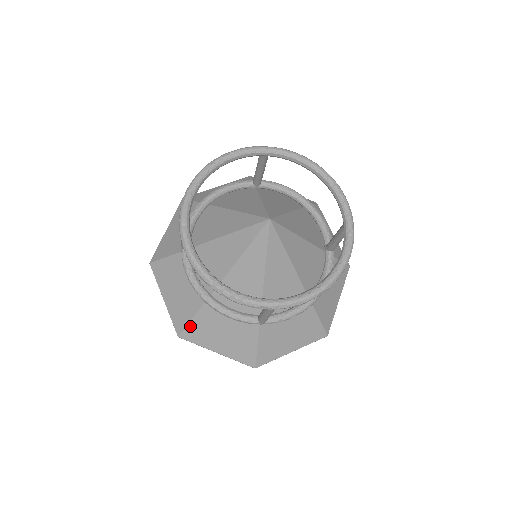
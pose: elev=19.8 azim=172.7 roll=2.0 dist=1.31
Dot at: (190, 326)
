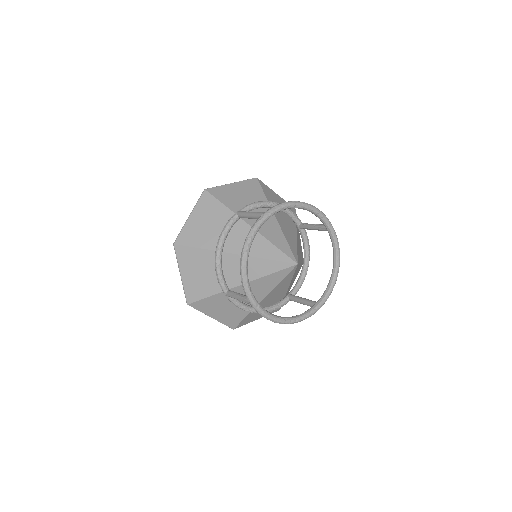
Dot at: (242, 322)
